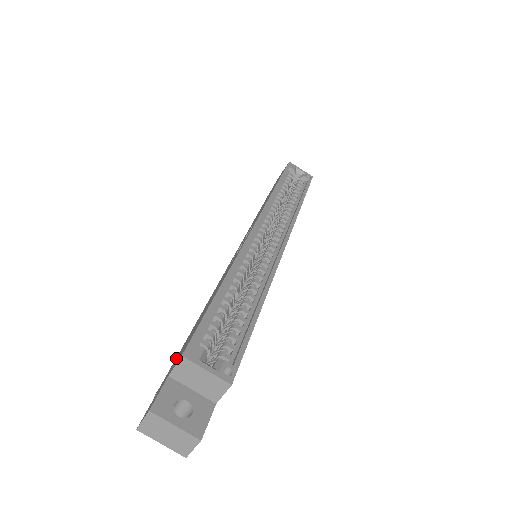
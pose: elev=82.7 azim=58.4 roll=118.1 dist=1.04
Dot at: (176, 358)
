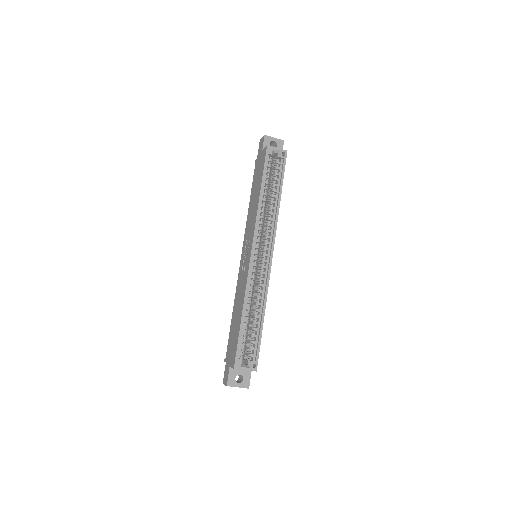
Dot at: (229, 344)
